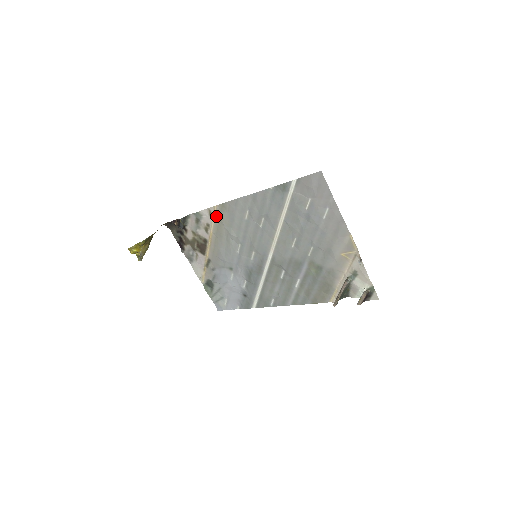
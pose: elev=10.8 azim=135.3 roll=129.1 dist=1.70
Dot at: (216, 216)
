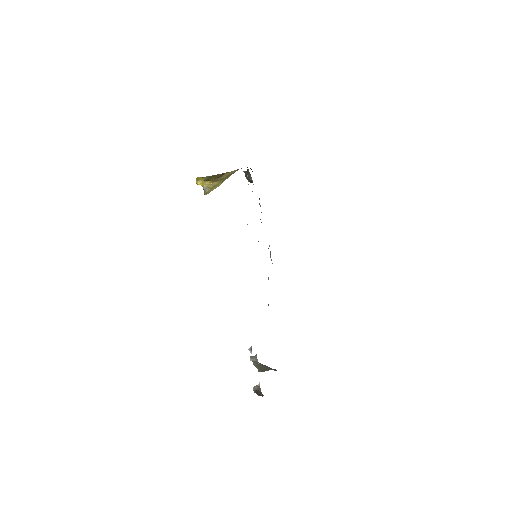
Dot at: occluded
